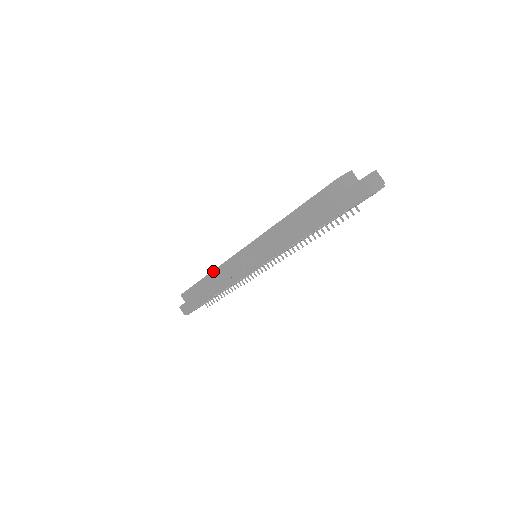
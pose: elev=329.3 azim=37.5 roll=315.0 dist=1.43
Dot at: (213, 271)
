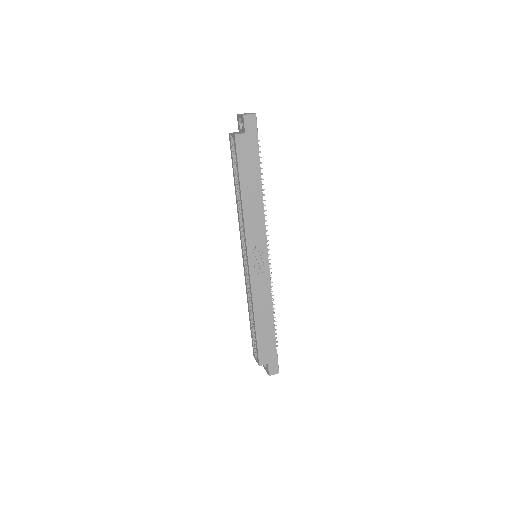
Dot at: (253, 307)
